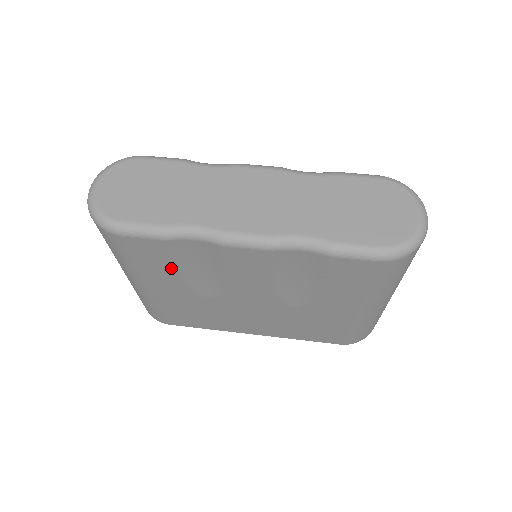
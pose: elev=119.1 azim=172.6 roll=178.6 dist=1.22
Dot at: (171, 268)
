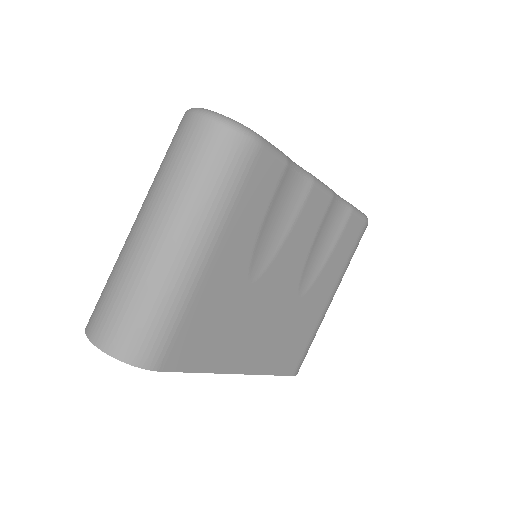
Dot at: (260, 215)
